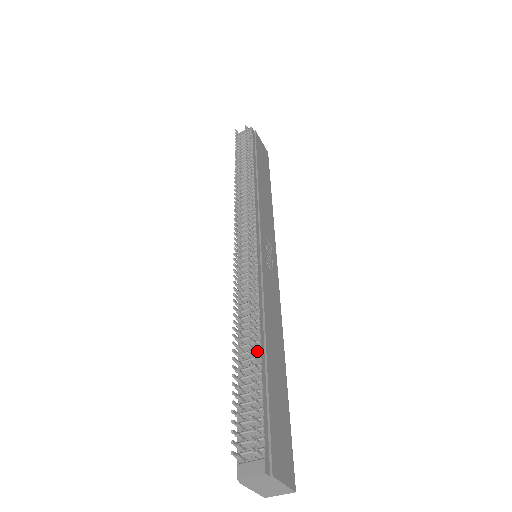
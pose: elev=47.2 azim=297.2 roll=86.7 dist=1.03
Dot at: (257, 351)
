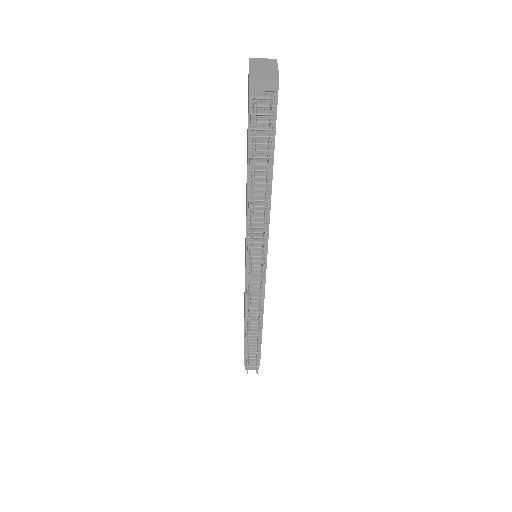
Dot at: (260, 335)
